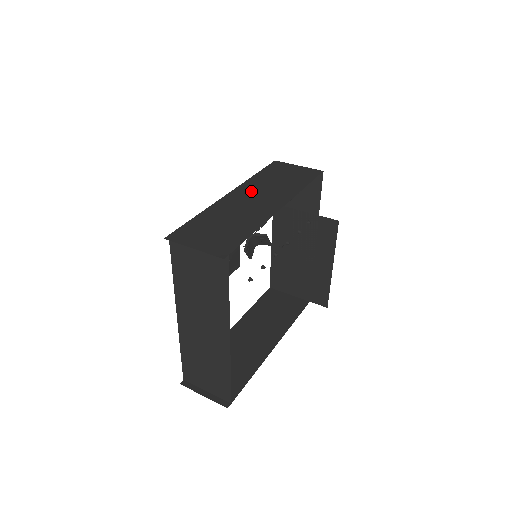
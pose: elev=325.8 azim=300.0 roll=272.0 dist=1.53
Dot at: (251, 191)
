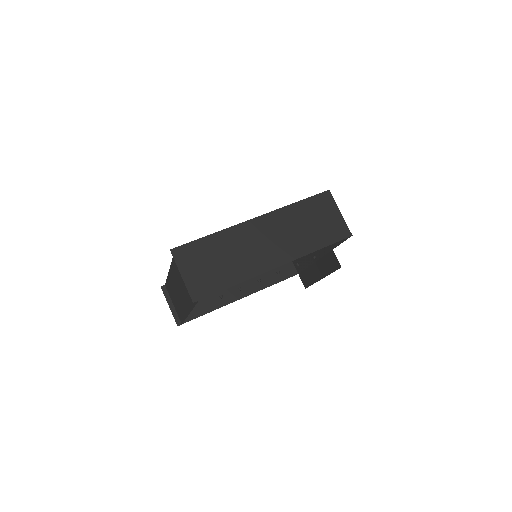
Dot at: (273, 227)
